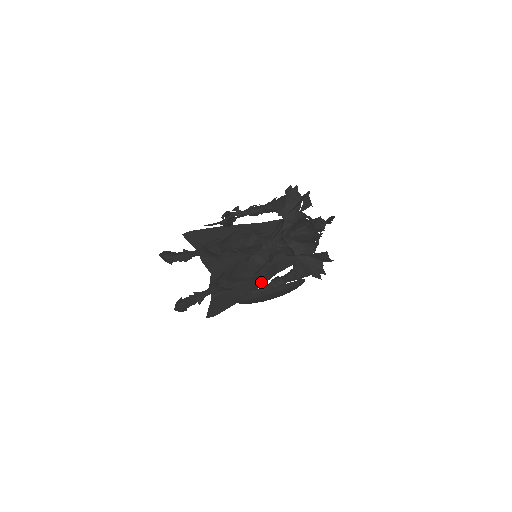
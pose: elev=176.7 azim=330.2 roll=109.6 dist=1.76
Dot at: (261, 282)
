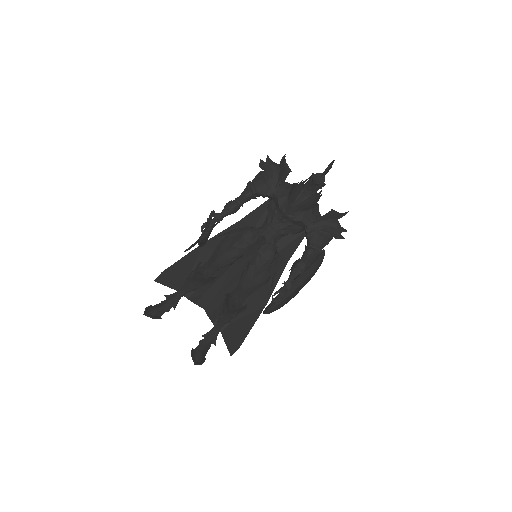
Dot at: occluded
